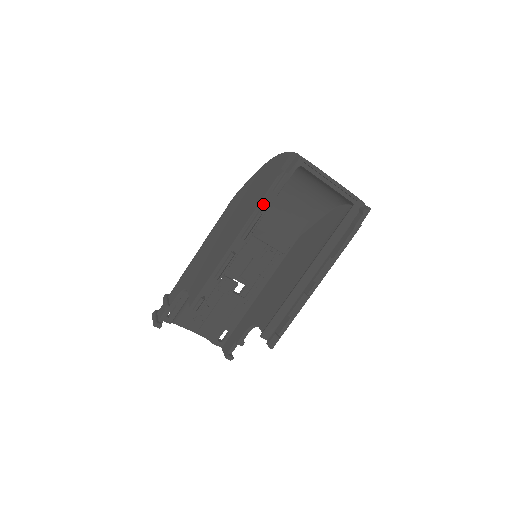
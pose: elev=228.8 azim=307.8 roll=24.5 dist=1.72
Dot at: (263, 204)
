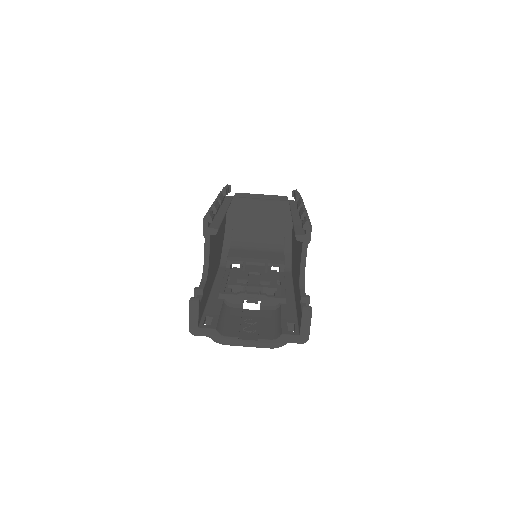
Dot at: occluded
